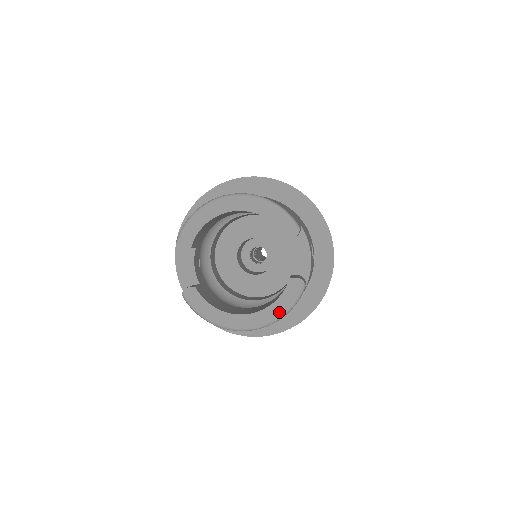
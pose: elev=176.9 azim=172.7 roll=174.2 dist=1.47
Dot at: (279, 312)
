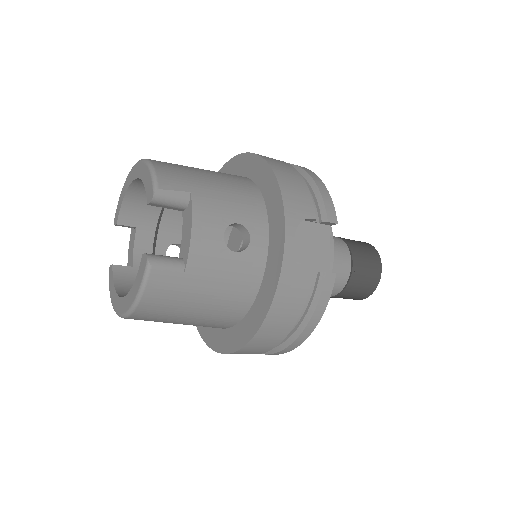
Dot at: (133, 297)
